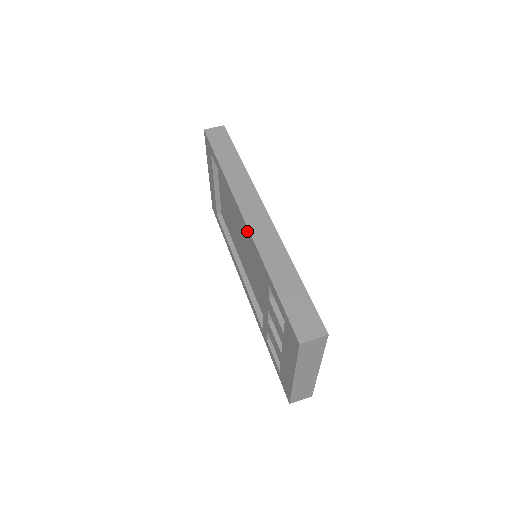
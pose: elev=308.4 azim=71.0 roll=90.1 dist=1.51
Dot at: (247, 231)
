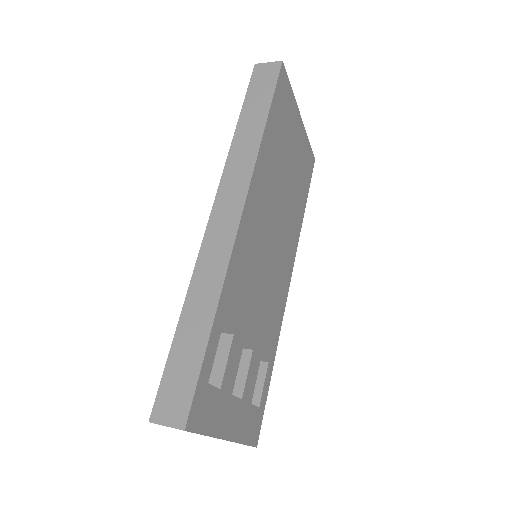
Dot at: occluded
